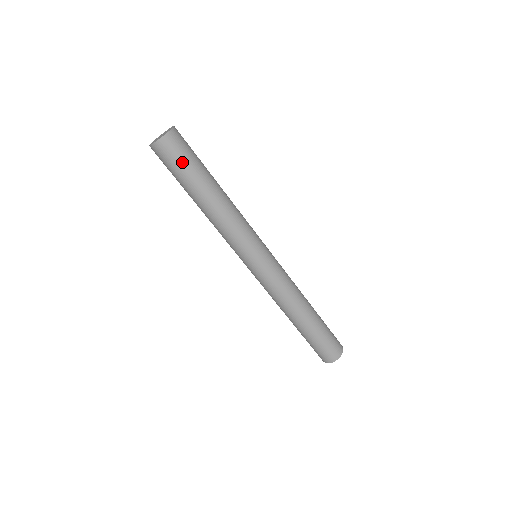
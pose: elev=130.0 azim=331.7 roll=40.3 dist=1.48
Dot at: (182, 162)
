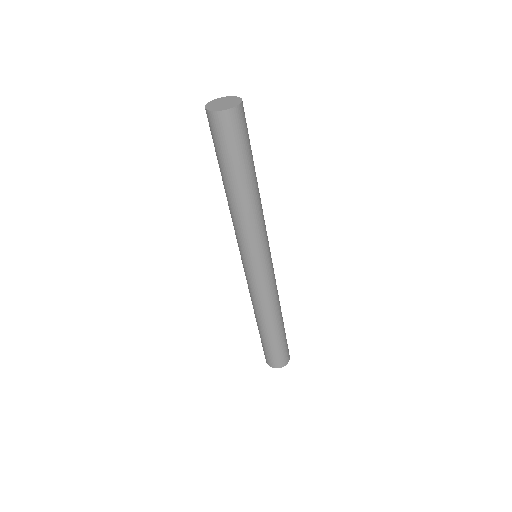
Dot at: (236, 143)
